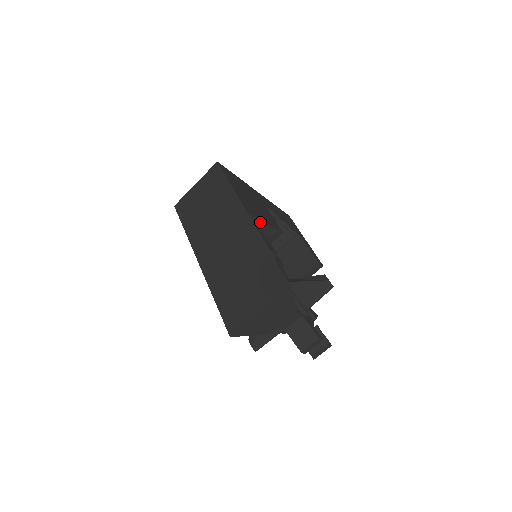
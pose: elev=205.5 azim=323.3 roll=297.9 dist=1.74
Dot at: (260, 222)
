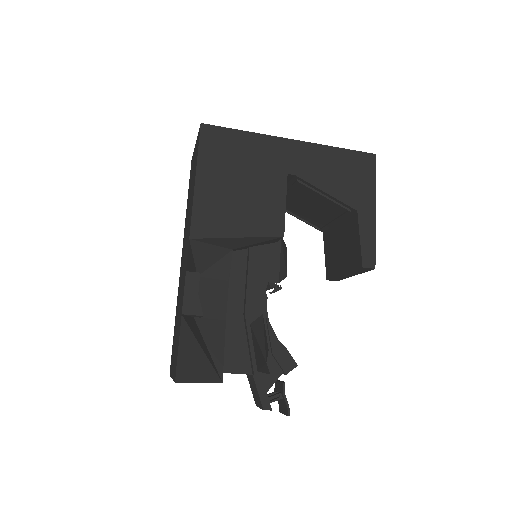
Dot at: (226, 239)
